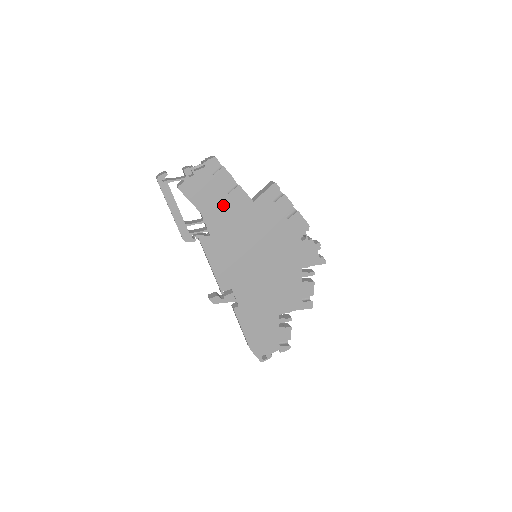
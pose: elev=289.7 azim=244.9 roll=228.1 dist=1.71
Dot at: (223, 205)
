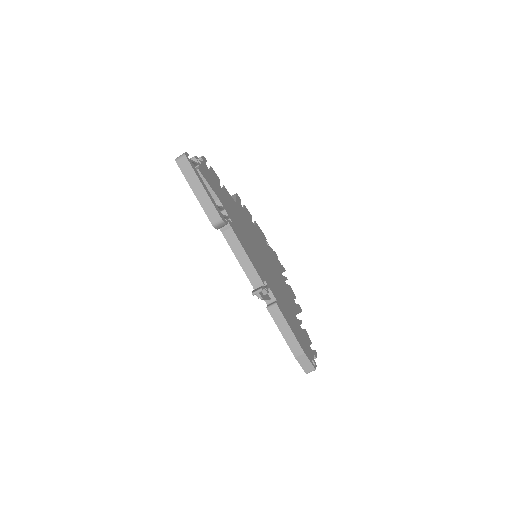
Dot at: (225, 198)
